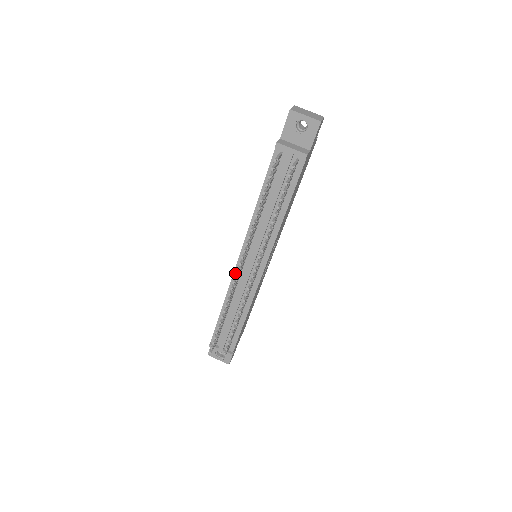
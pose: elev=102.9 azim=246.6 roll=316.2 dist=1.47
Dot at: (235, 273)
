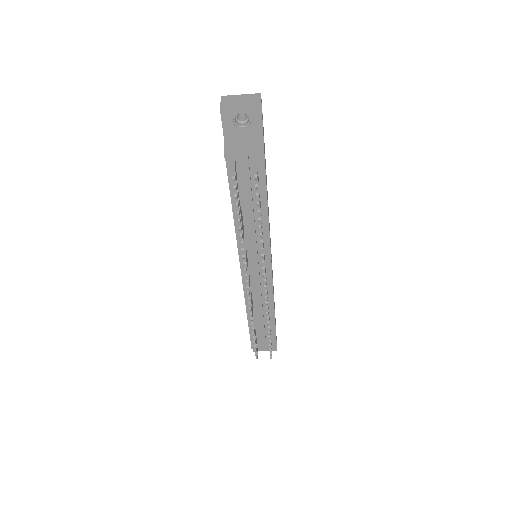
Dot at: (244, 283)
